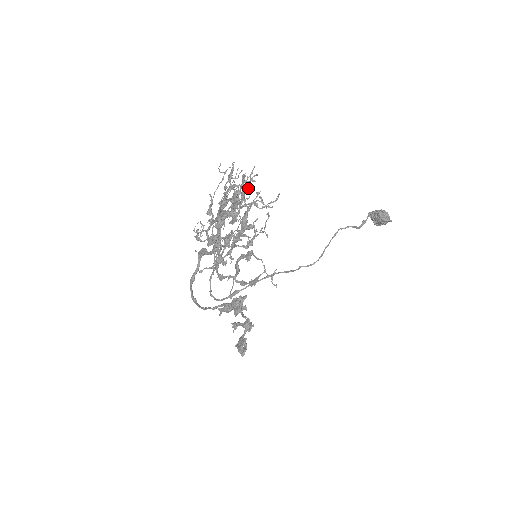
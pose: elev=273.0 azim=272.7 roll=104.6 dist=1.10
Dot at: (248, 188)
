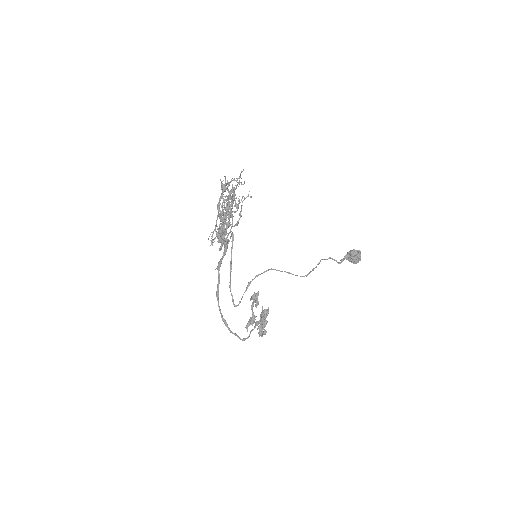
Dot at: occluded
